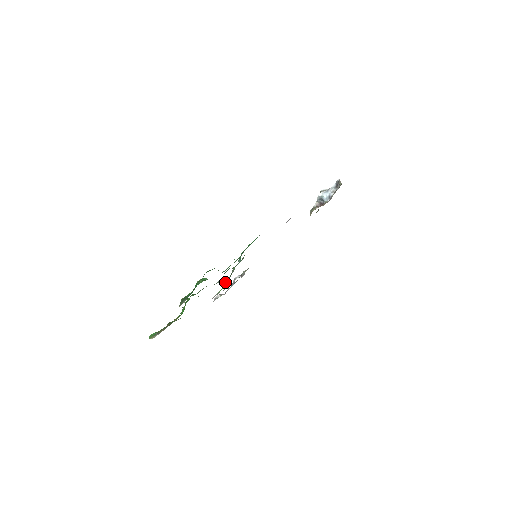
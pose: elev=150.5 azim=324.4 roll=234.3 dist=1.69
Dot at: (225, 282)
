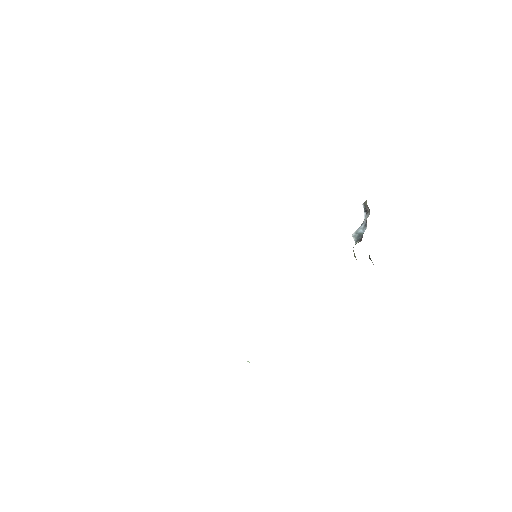
Dot at: occluded
